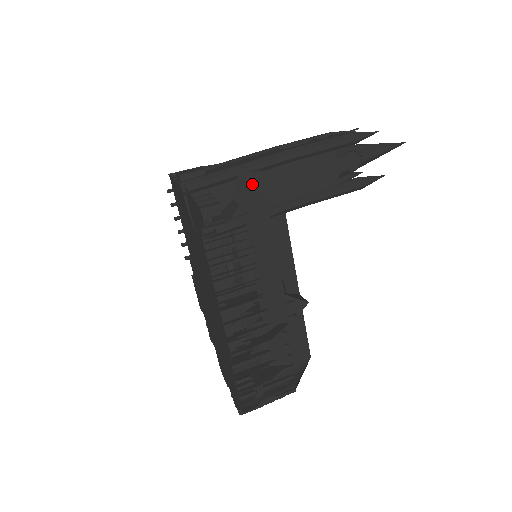
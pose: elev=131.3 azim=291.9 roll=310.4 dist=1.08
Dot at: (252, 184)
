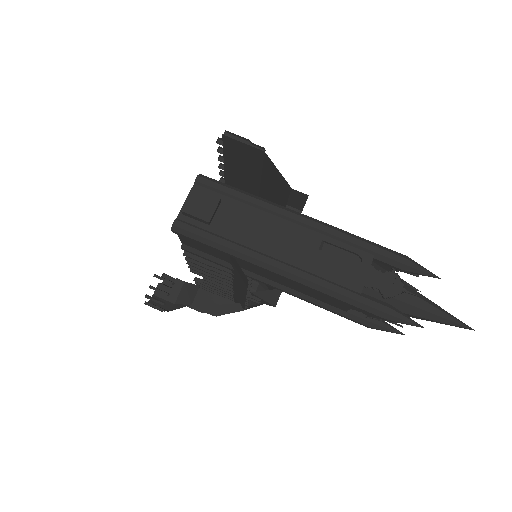
Dot at: (241, 272)
